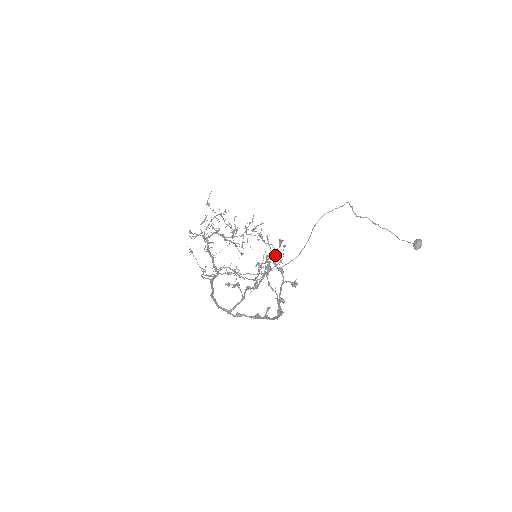
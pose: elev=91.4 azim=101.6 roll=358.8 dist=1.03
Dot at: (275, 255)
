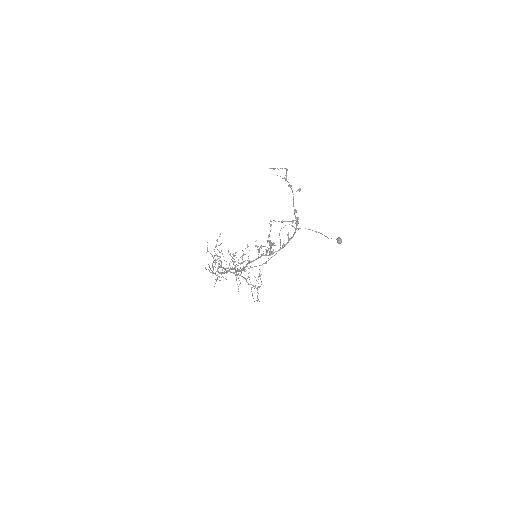
Dot at: (286, 171)
